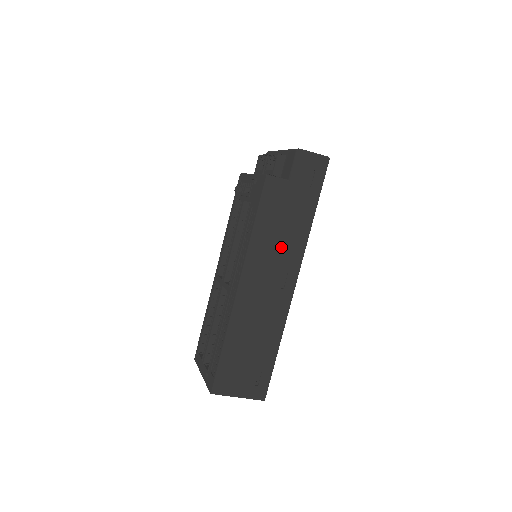
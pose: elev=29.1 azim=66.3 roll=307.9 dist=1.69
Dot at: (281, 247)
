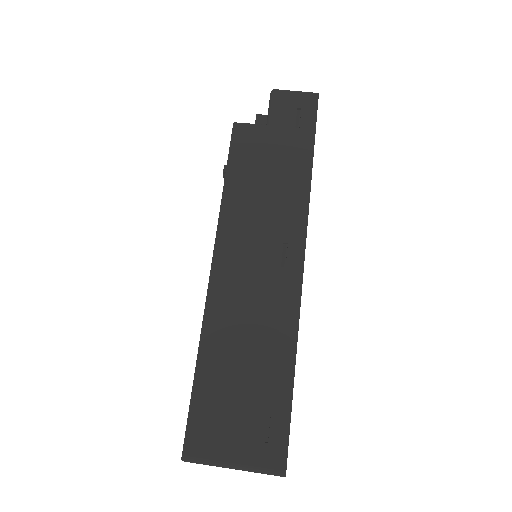
Dot at: (270, 207)
